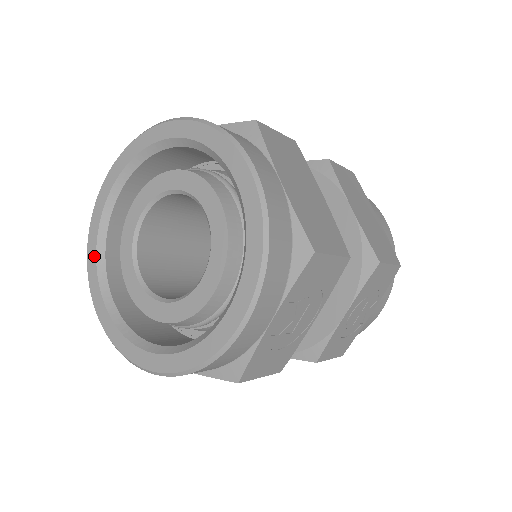
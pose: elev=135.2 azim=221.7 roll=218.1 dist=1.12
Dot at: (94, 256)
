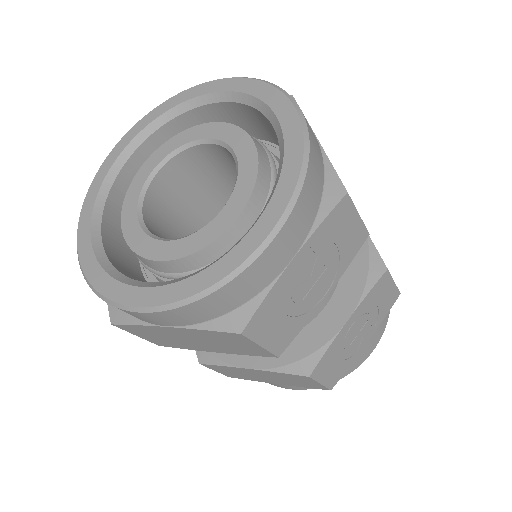
Dot at: (92, 203)
